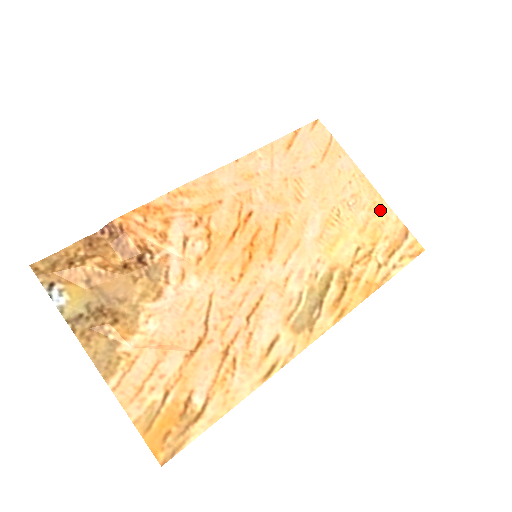
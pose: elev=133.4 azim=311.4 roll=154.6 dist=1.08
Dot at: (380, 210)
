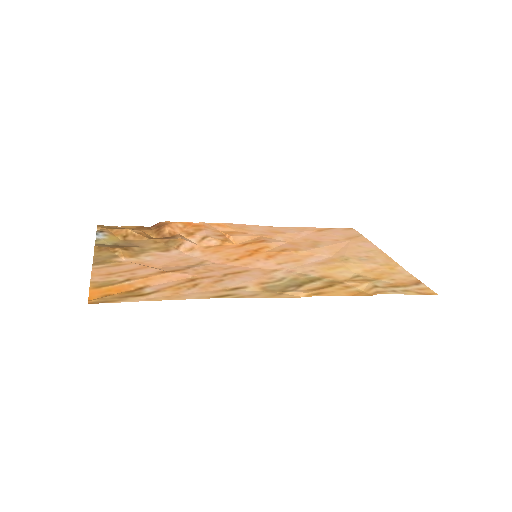
Dot at: (393, 268)
